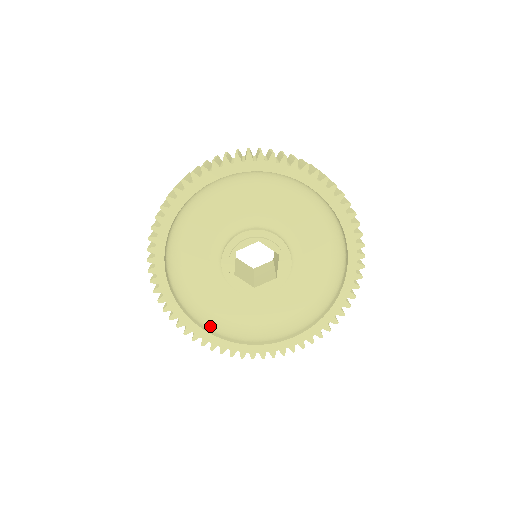
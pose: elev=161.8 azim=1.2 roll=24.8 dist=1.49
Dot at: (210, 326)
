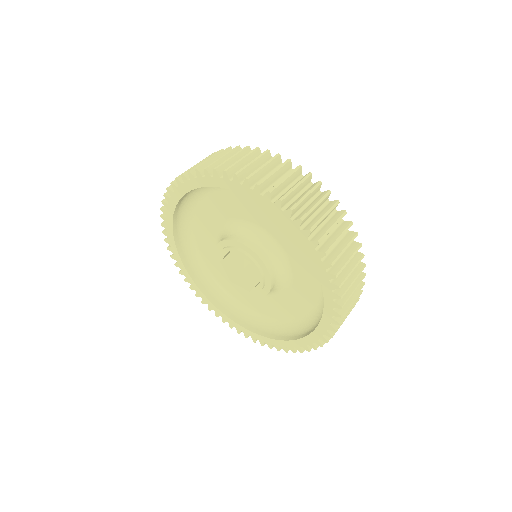
Dot at: (250, 320)
